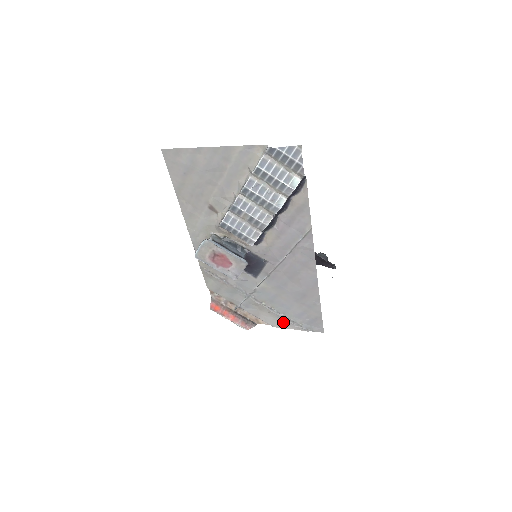
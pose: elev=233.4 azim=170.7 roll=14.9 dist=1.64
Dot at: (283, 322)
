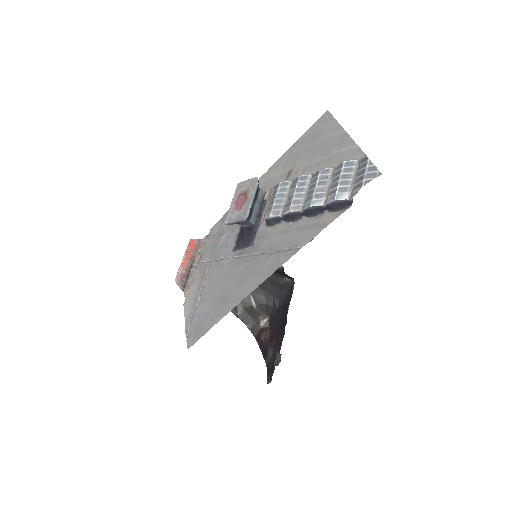
Dot at: (191, 307)
